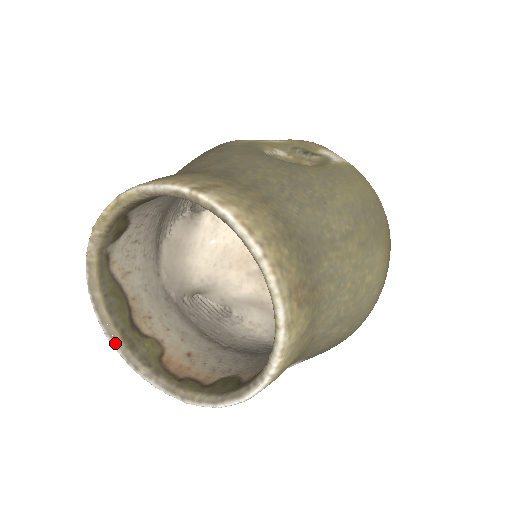
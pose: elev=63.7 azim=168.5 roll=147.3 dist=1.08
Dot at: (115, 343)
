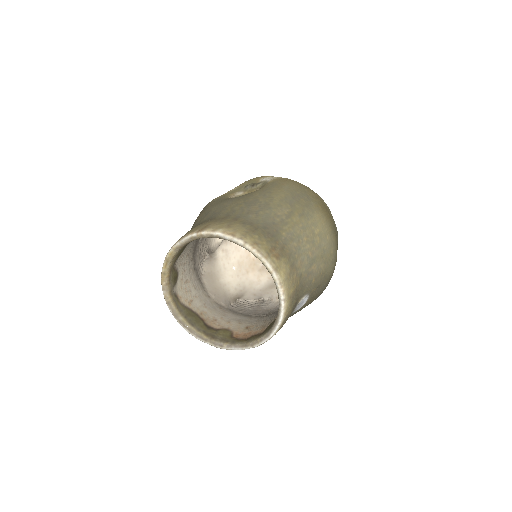
Dot at: (203, 339)
